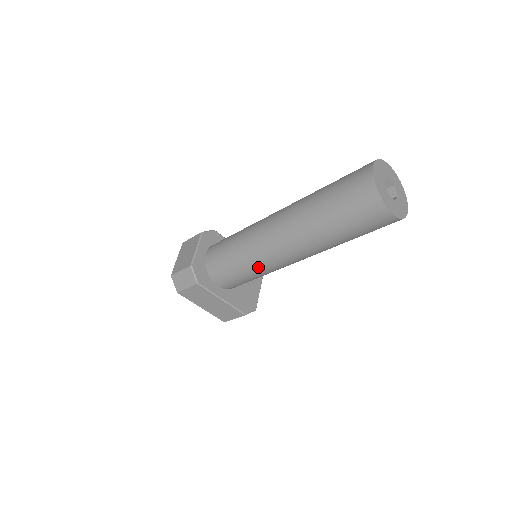
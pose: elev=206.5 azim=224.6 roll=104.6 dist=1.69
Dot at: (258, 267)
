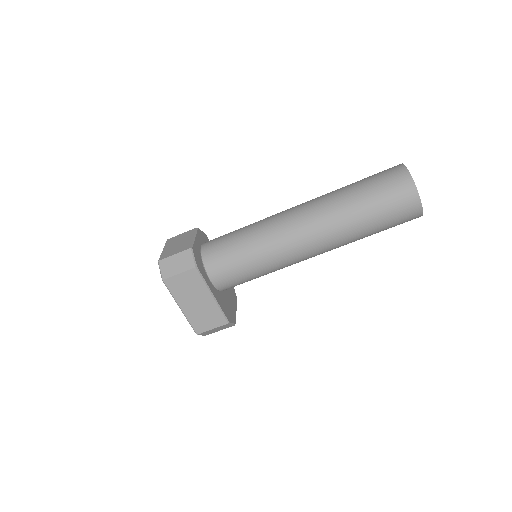
Dot at: (269, 256)
